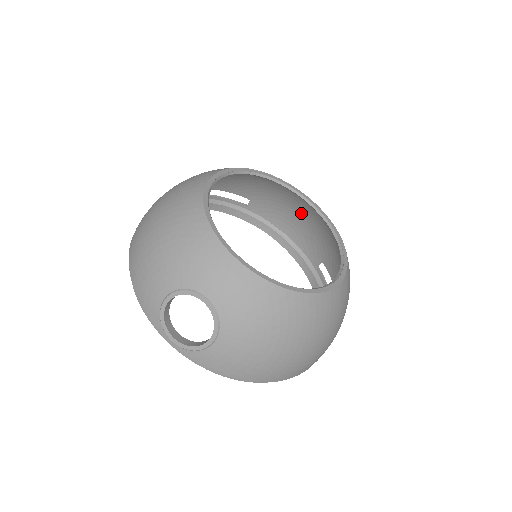
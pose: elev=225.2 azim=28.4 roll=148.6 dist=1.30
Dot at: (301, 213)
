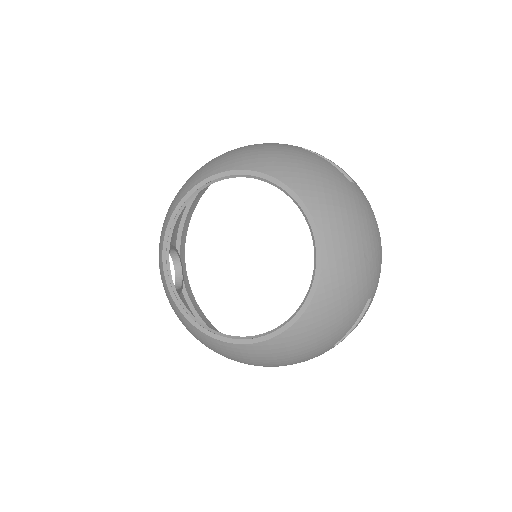
Dot at: (355, 240)
